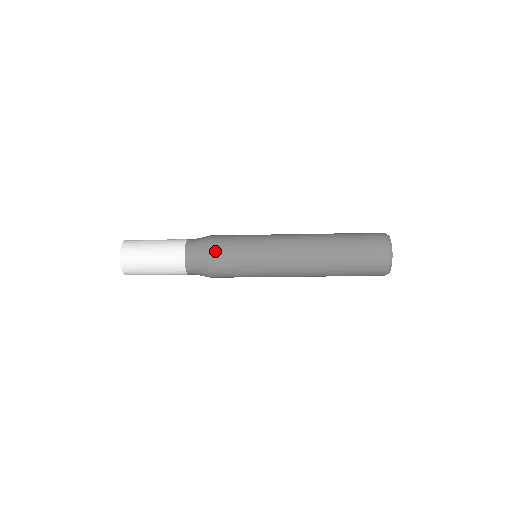
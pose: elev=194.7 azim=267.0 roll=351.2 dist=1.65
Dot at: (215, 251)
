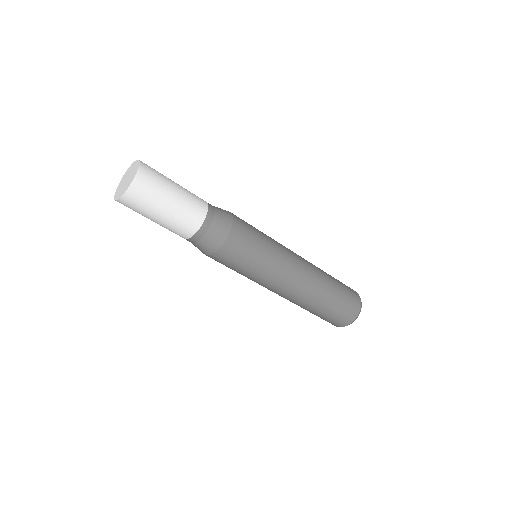
Dot at: occluded
